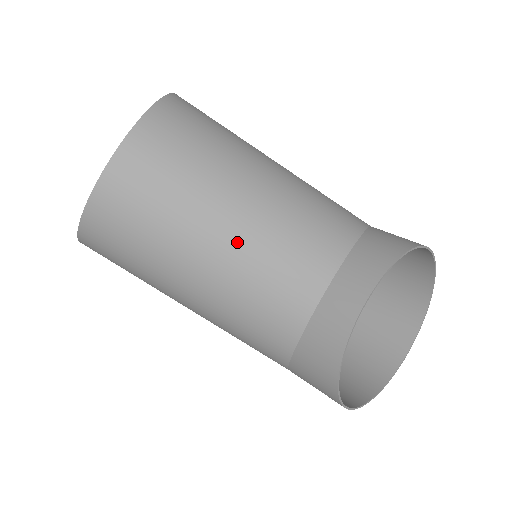
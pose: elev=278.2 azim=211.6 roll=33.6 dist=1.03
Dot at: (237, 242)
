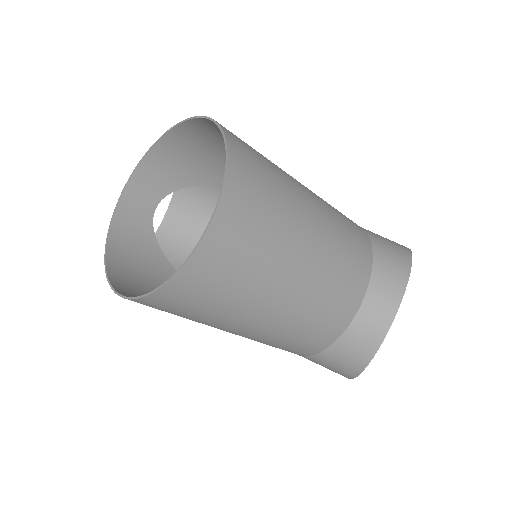
Dot at: (304, 289)
